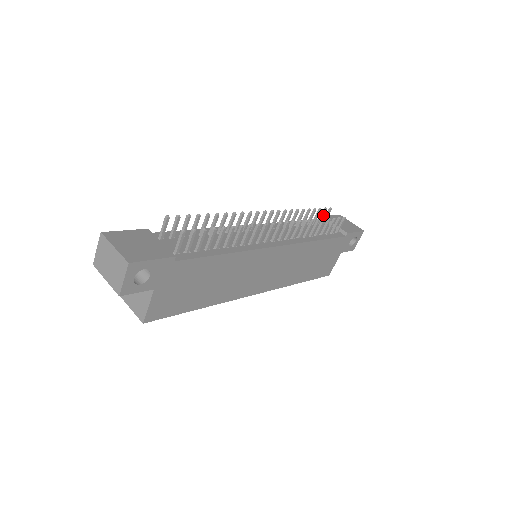
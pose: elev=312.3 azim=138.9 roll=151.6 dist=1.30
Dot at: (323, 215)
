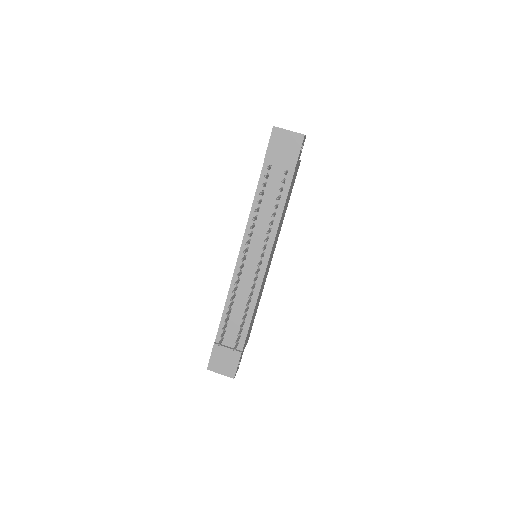
Dot at: (267, 176)
